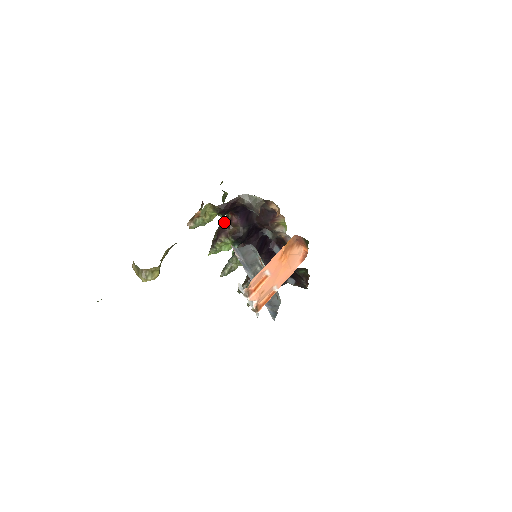
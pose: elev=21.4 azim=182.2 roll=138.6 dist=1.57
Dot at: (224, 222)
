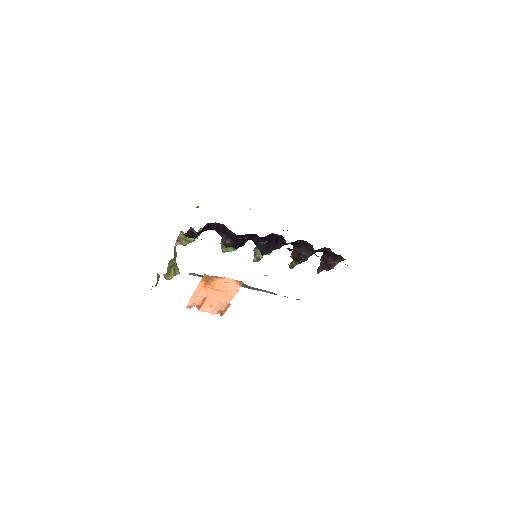
Dot at: occluded
